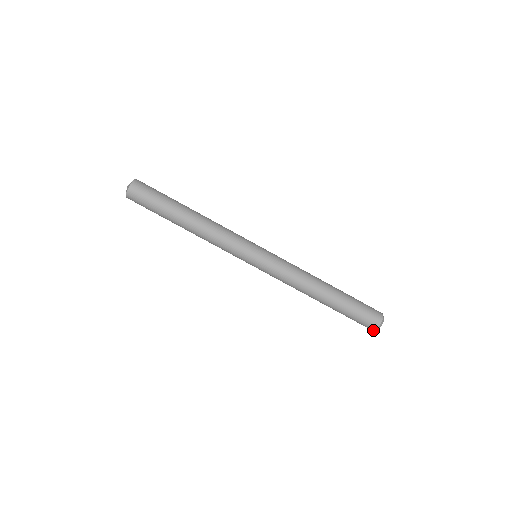
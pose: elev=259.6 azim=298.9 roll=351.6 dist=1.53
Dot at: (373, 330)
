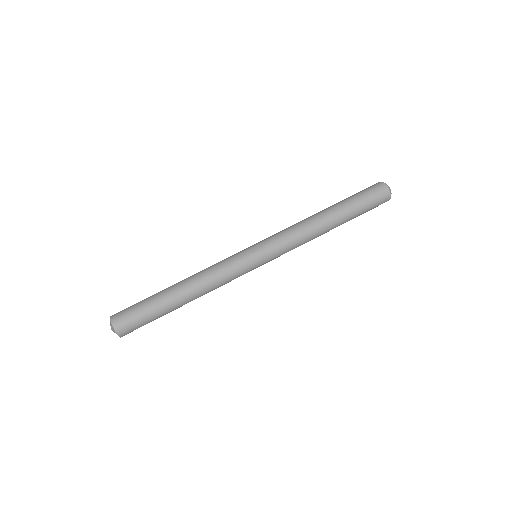
Dot at: occluded
